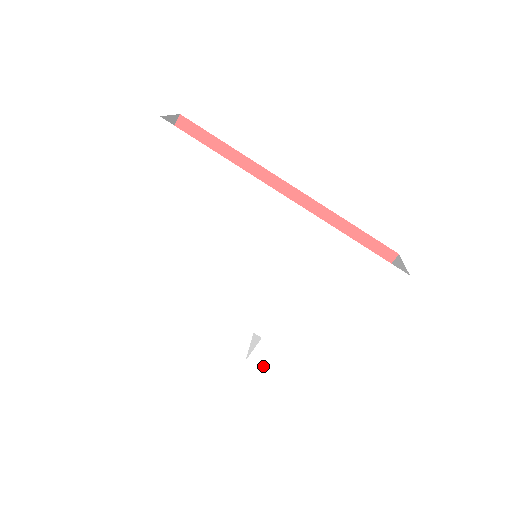
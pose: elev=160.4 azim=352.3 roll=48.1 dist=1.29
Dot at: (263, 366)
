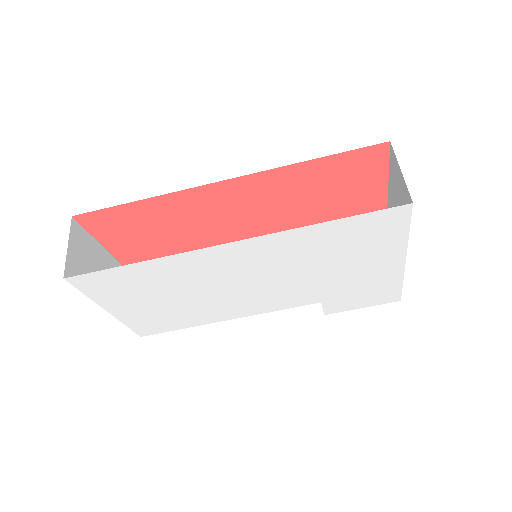
Dot at: (341, 310)
